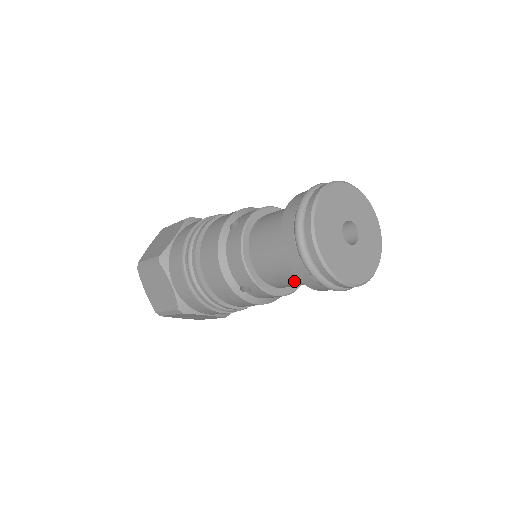
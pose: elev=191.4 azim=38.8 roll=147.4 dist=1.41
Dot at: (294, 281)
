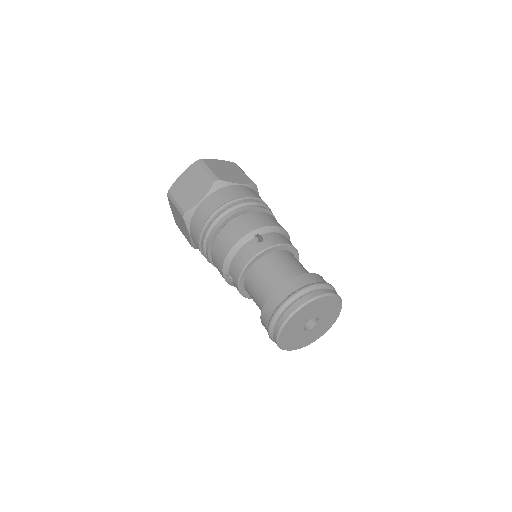
Dot at: occluded
